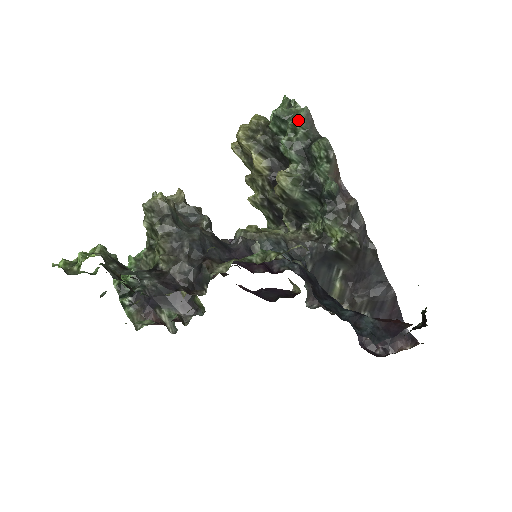
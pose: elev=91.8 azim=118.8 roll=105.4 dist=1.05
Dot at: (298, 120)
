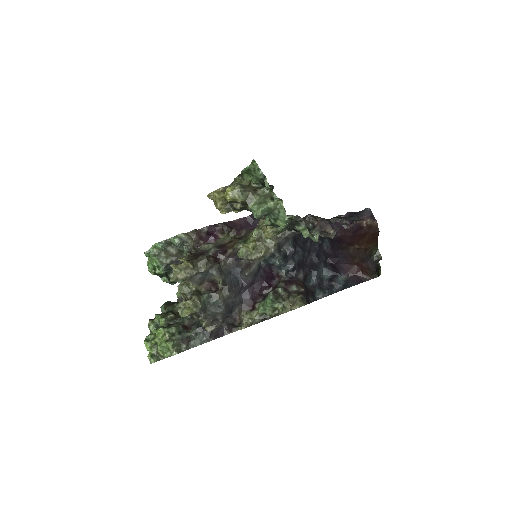
Dot at: occluded
